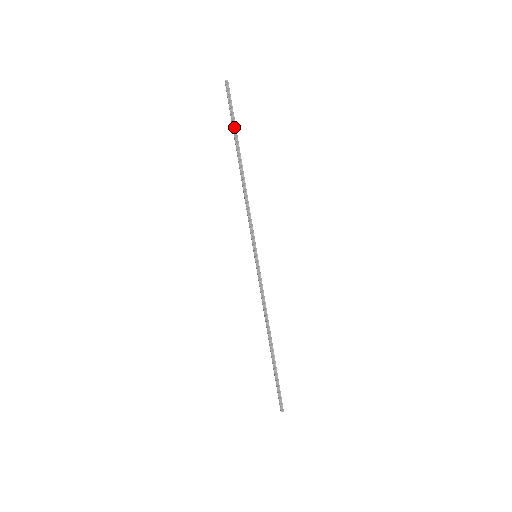
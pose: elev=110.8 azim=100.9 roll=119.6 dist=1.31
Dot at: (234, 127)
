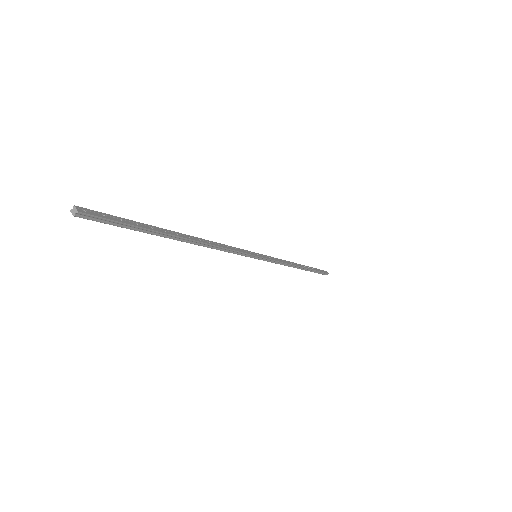
Dot at: (143, 230)
